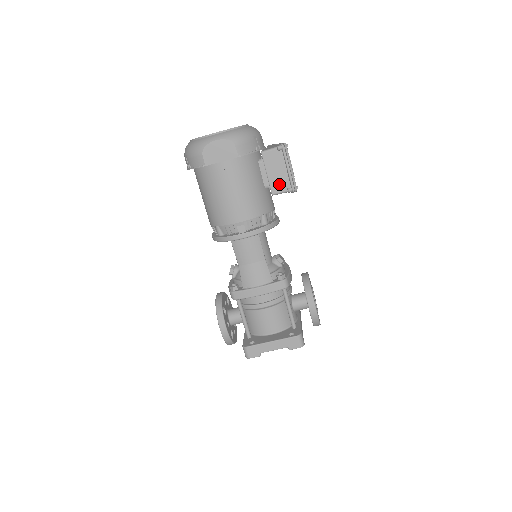
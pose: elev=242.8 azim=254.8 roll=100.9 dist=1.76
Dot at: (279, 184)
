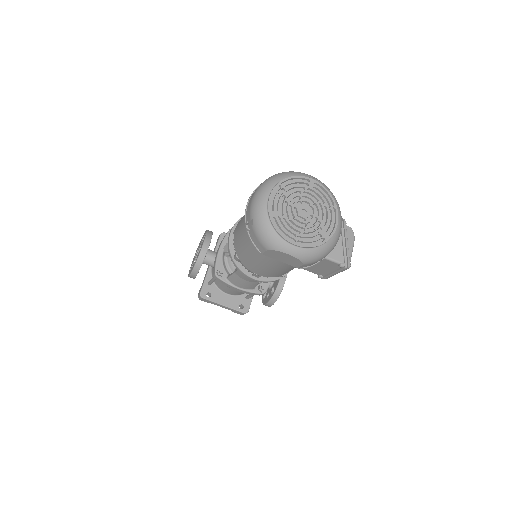
Dot at: (316, 271)
